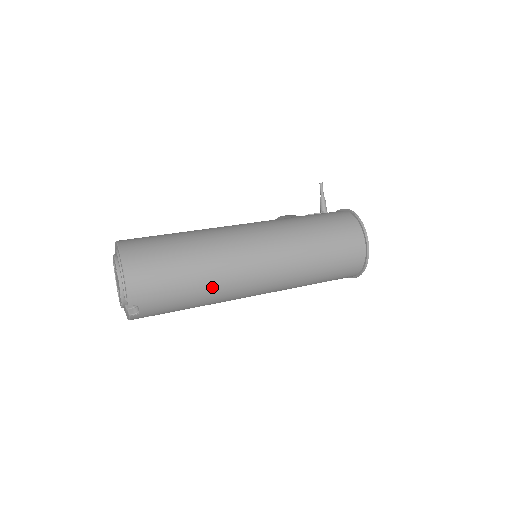
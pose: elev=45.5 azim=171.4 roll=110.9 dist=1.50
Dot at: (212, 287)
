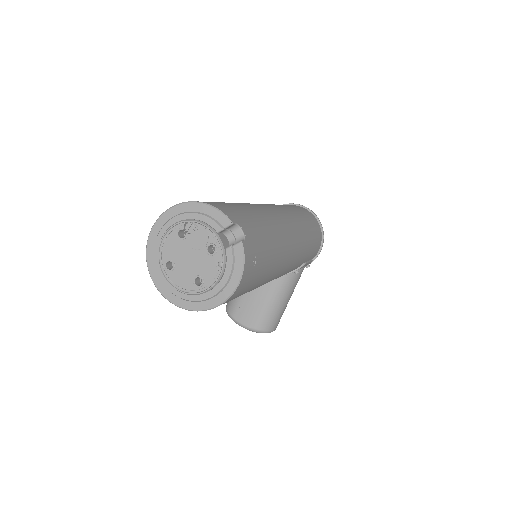
Dot at: (266, 217)
